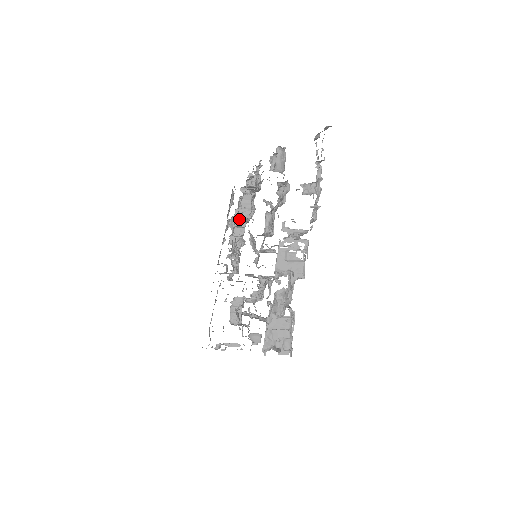
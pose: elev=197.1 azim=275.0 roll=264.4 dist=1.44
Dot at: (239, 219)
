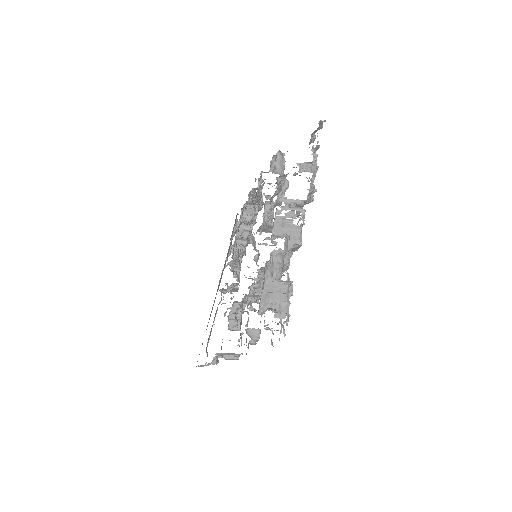
Dot at: (241, 230)
